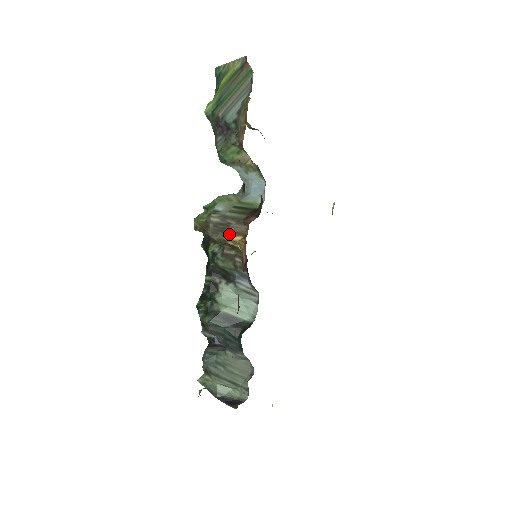
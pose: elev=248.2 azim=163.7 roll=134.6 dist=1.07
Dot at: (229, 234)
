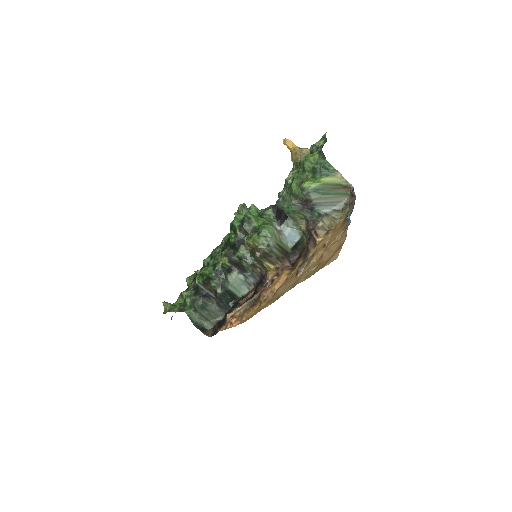
Dot at: (268, 261)
